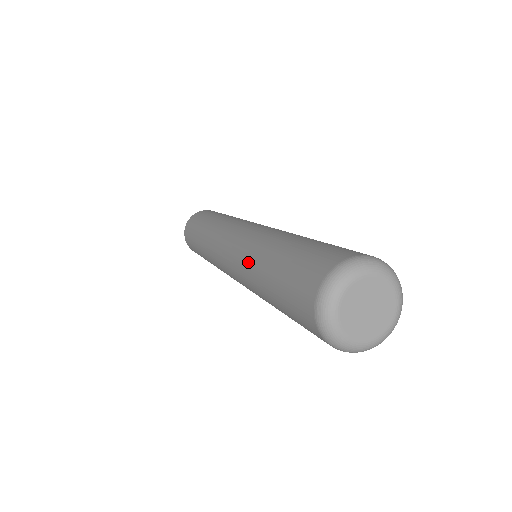
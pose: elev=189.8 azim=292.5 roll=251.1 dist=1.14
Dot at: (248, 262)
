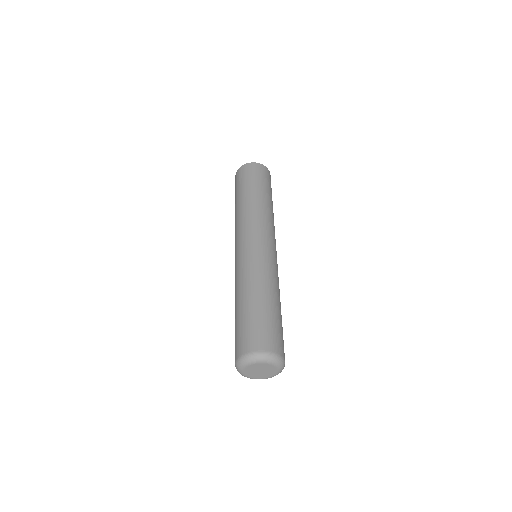
Dot at: (235, 287)
